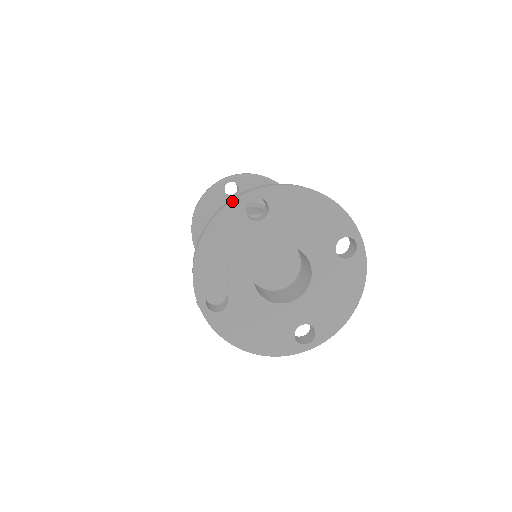
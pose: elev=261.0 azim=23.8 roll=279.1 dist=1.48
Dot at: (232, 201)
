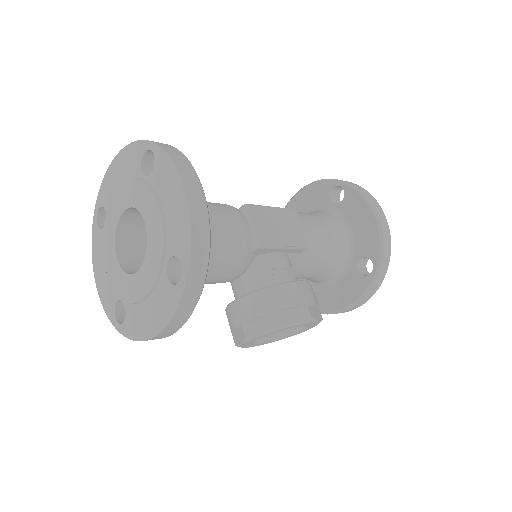
Dot at: (92, 231)
